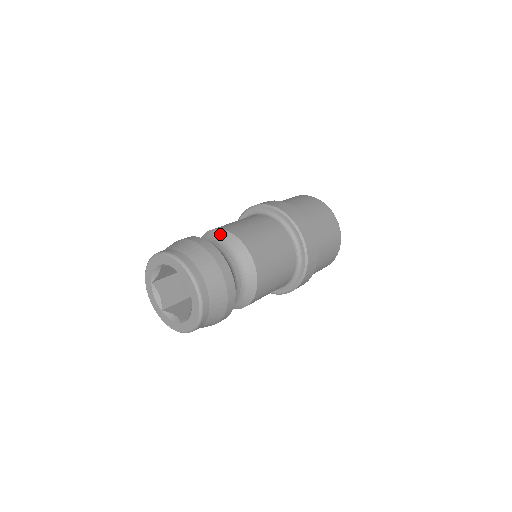
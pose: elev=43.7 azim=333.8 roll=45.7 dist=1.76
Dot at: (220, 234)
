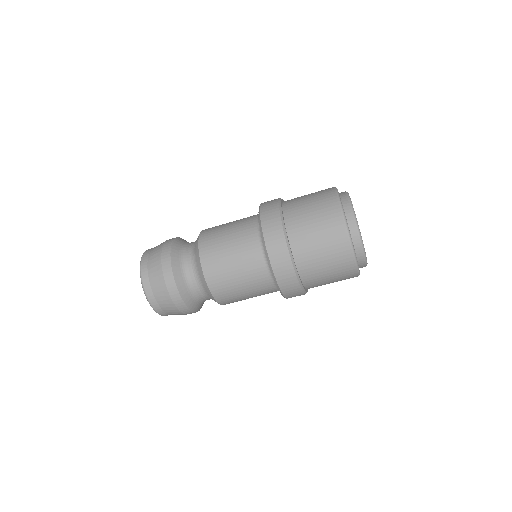
Dot at: occluded
